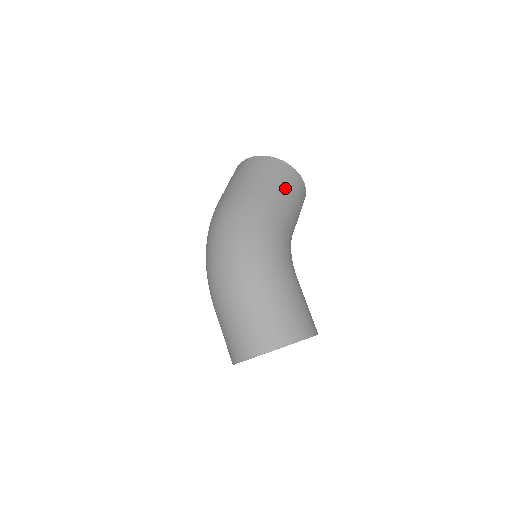
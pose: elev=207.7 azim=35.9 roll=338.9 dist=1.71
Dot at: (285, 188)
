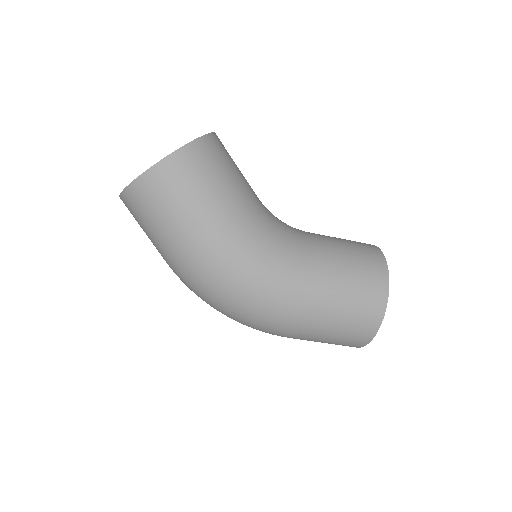
Dot at: (198, 200)
